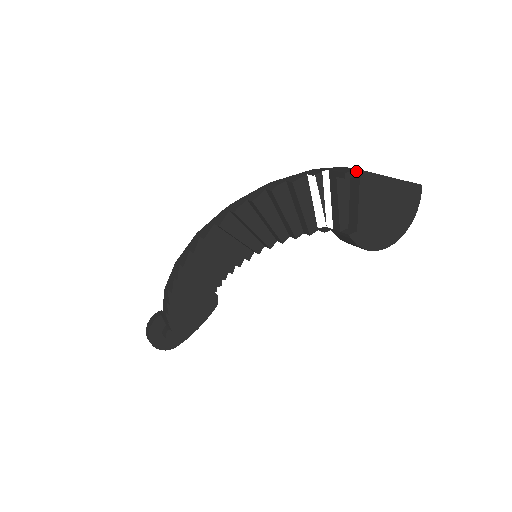
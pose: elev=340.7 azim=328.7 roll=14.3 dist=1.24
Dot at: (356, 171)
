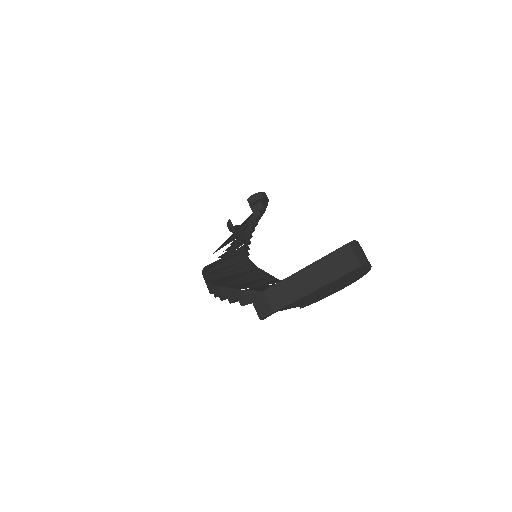
Dot at: (270, 314)
